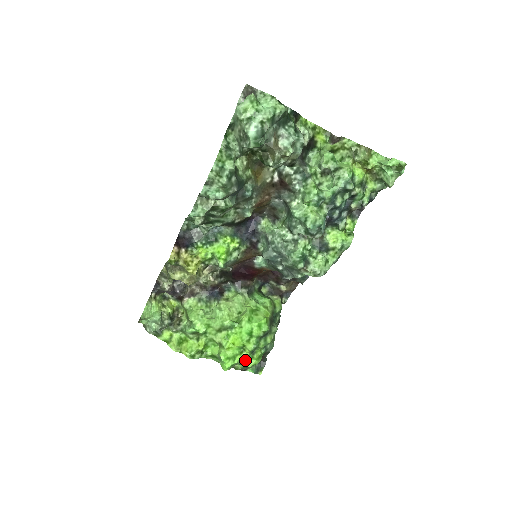
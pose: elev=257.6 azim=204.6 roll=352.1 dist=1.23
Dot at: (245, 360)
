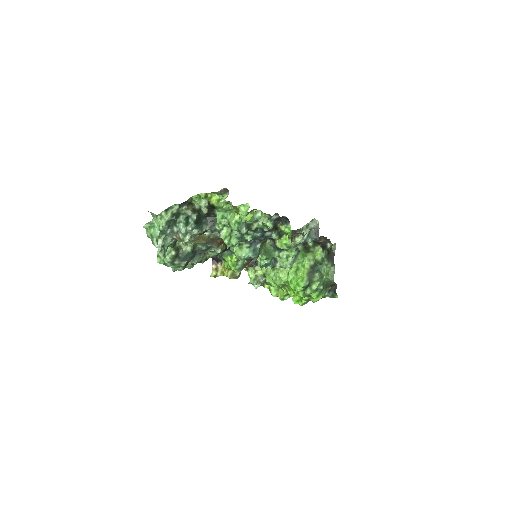
Dot at: (310, 299)
